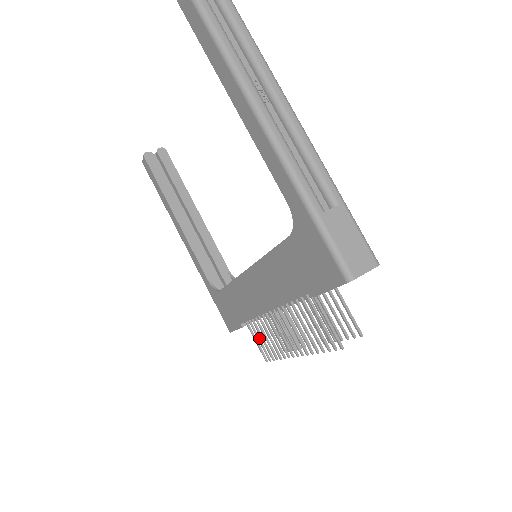
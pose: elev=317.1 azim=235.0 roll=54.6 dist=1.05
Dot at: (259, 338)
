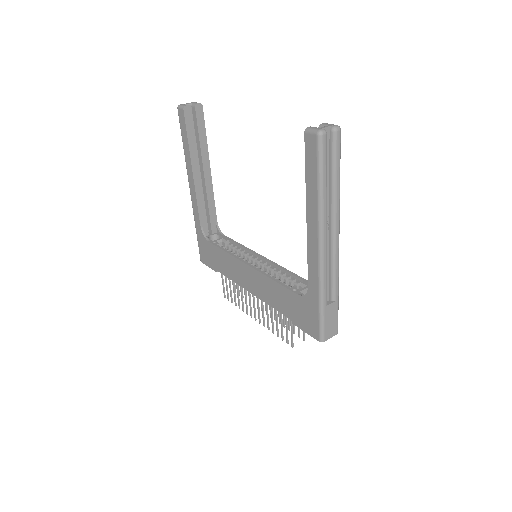
Dot at: (227, 286)
